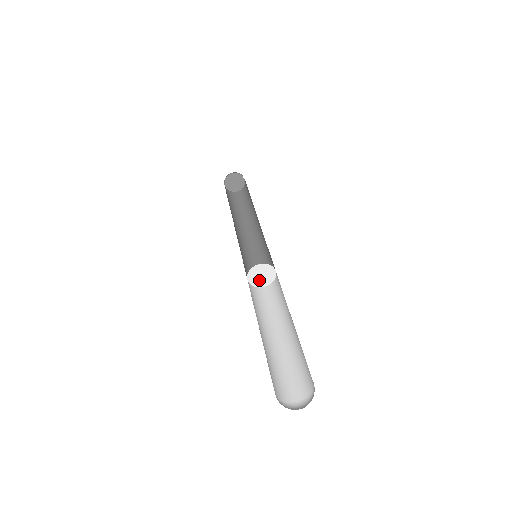
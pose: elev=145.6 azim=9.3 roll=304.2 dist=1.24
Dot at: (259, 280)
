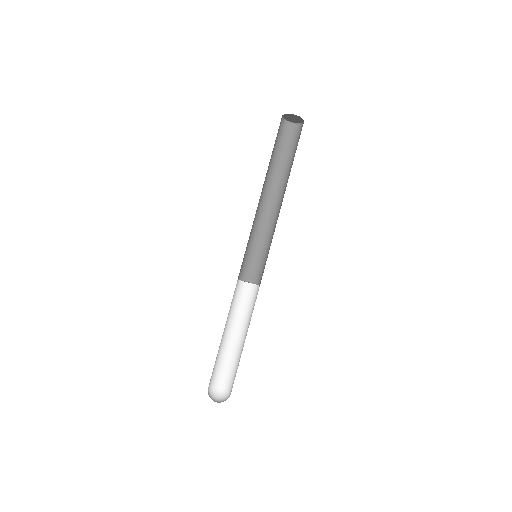
Dot at: (248, 282)
